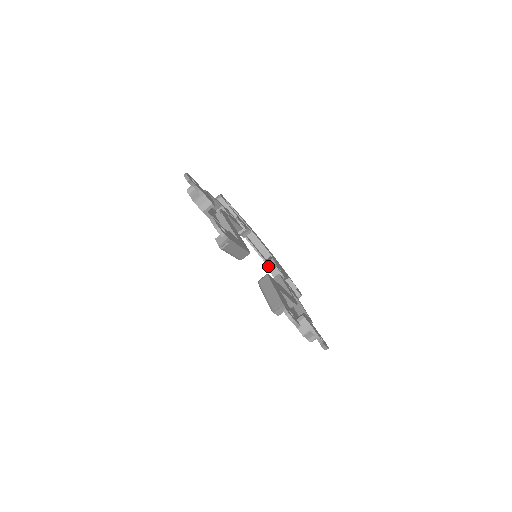
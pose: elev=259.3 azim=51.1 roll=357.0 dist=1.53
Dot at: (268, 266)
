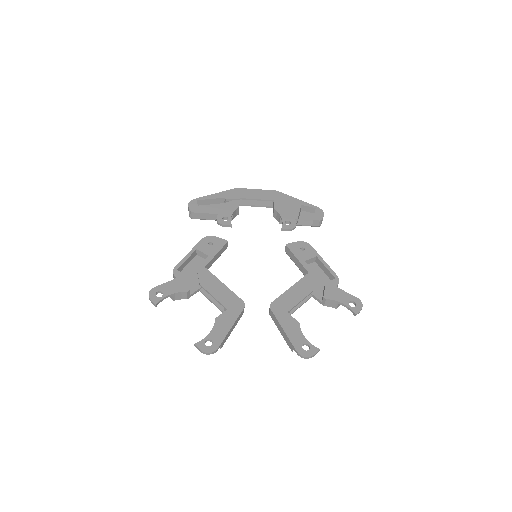
Dot at: (276, 219)
